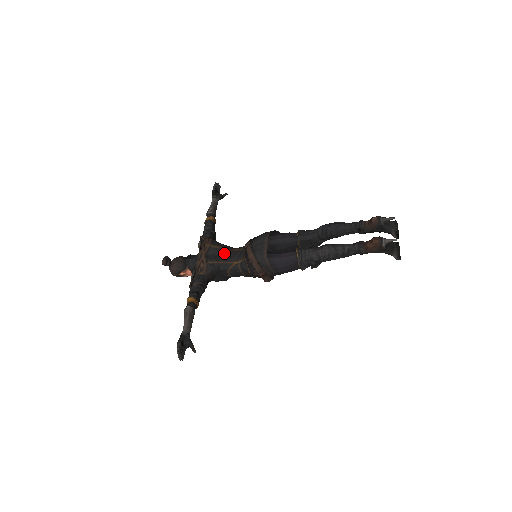
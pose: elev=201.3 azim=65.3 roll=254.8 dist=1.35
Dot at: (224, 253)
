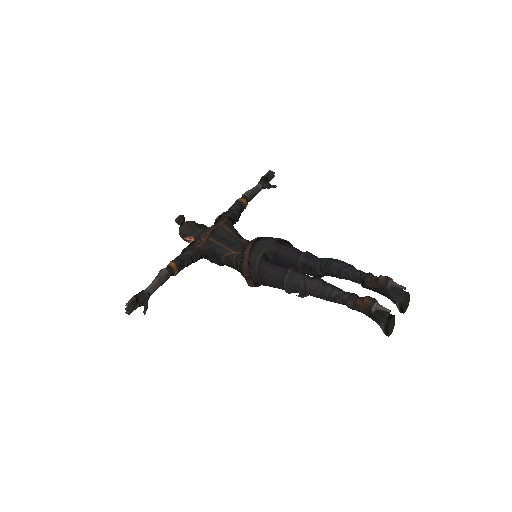
Dot at: (230, 238)
